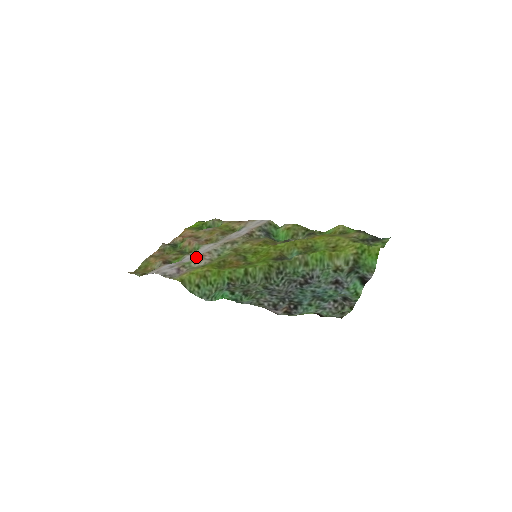
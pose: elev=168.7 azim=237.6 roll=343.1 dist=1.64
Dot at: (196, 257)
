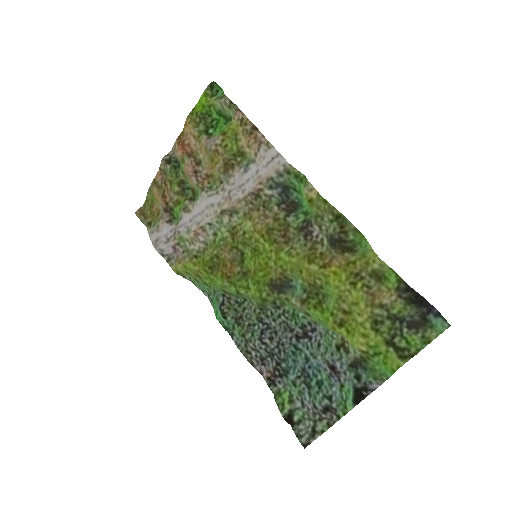
Dot at: (189, 234)
